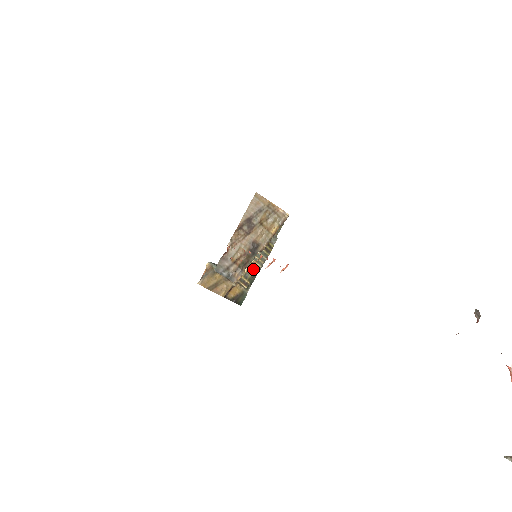
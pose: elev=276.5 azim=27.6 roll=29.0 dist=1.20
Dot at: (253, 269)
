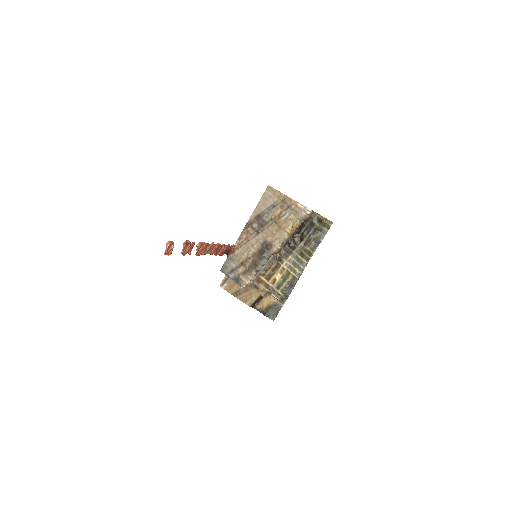
Dot at: (287, 278)
